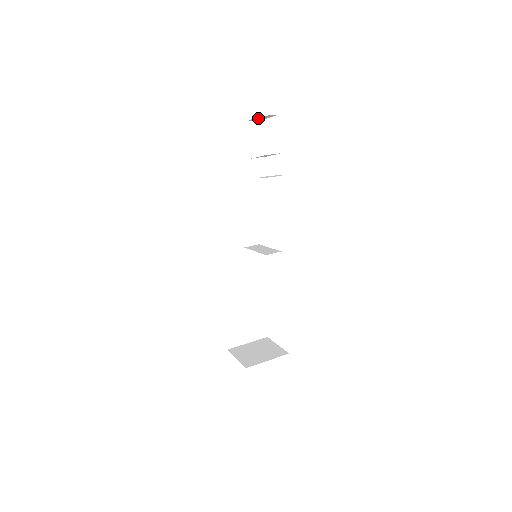
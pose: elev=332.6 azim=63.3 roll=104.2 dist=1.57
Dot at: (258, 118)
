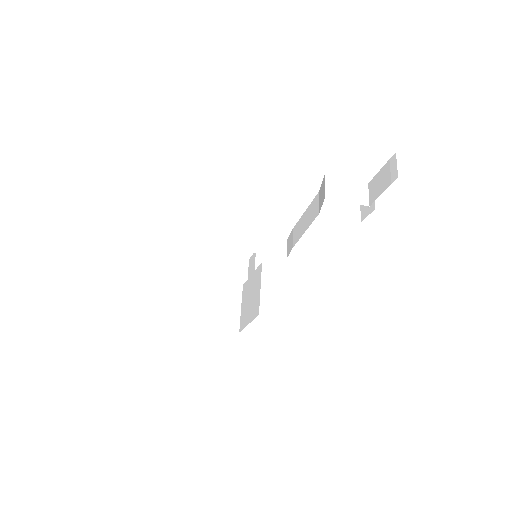
Dot at: occluded
